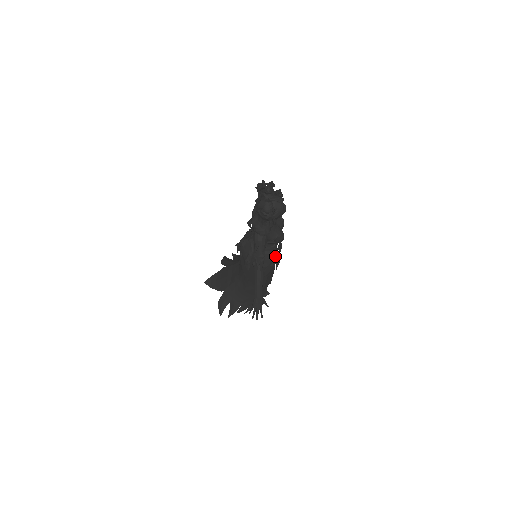
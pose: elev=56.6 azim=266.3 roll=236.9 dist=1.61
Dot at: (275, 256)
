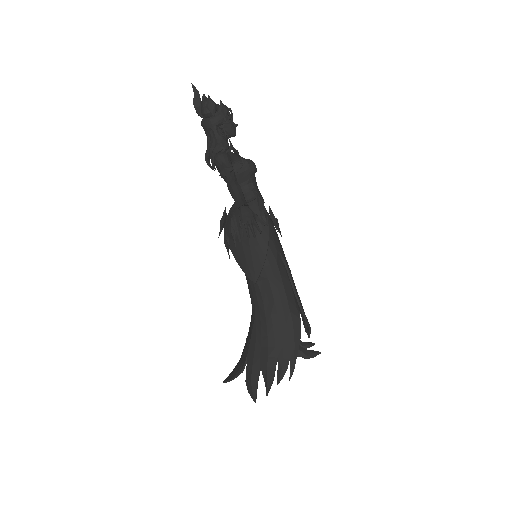
Dot at: (264, 208)
